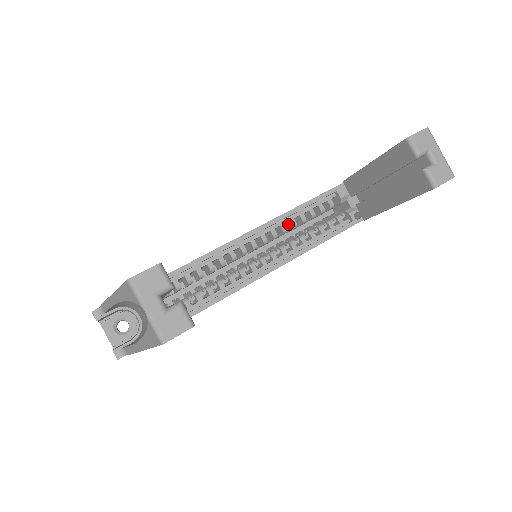
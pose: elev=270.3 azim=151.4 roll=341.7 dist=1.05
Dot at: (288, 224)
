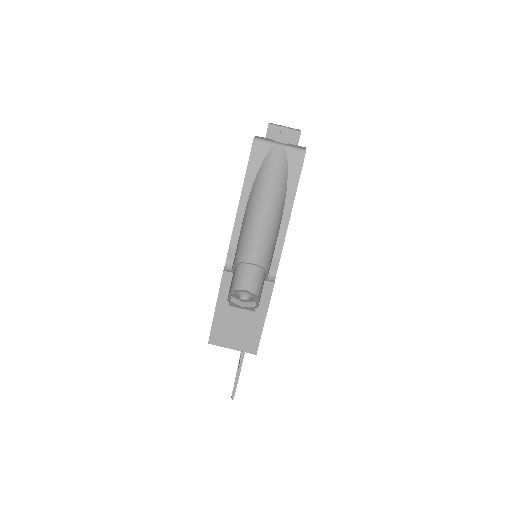
Dot at: occluded
